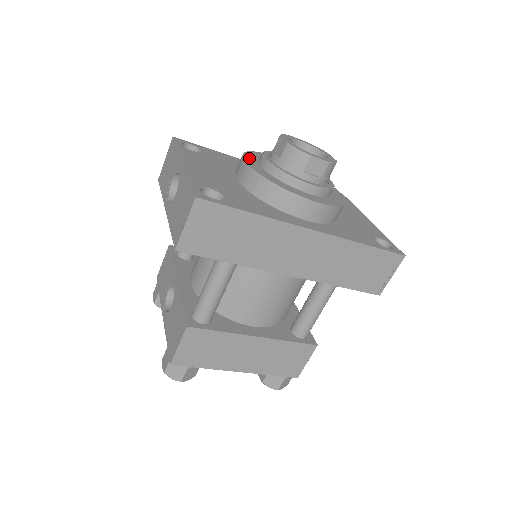
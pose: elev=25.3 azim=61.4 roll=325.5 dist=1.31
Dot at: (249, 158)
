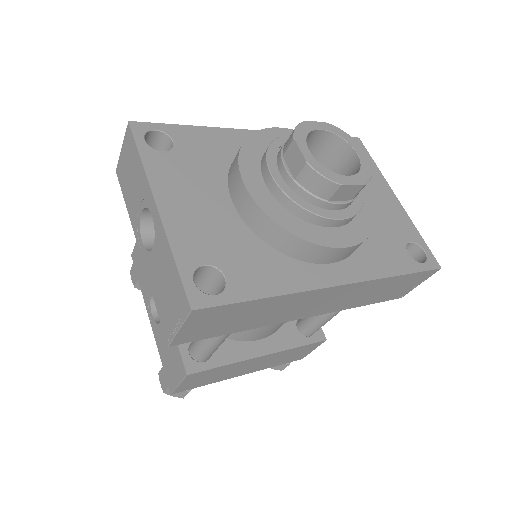
Dot at: (248, 169)
